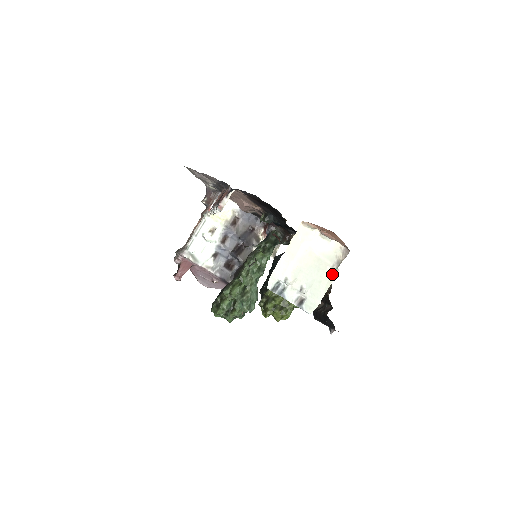
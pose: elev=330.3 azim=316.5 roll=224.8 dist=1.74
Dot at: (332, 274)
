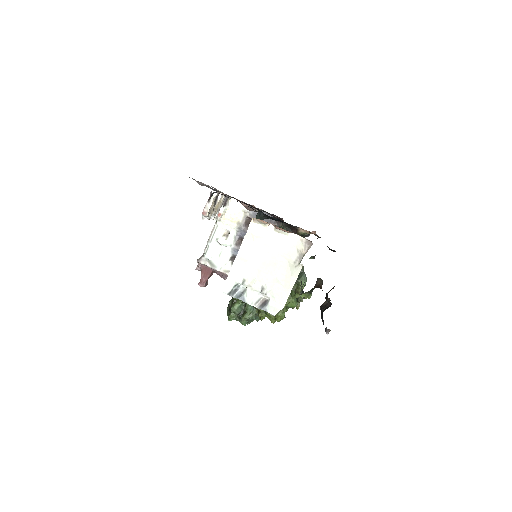
Dot at: (295, 270)
